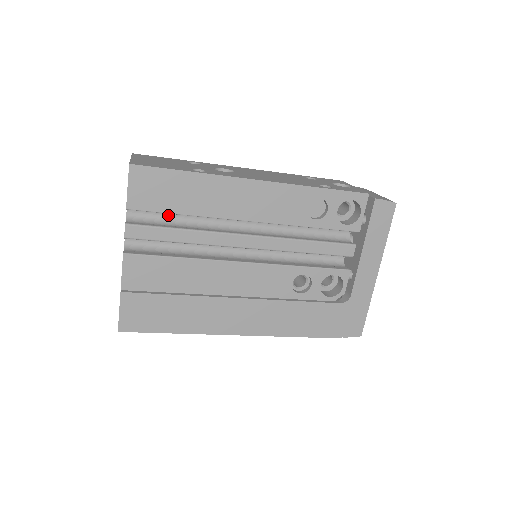
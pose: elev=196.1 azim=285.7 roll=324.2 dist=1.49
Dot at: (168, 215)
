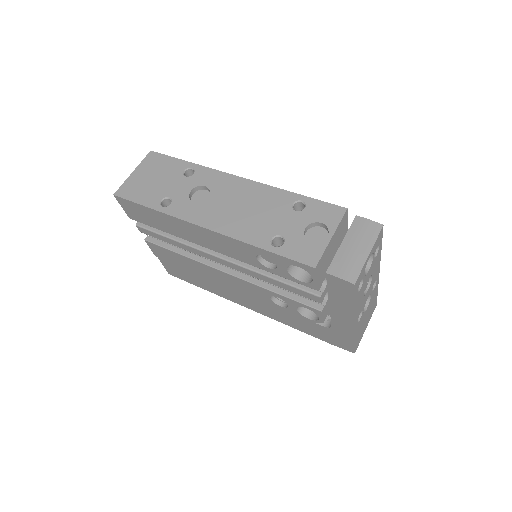
Dot at: occluded
